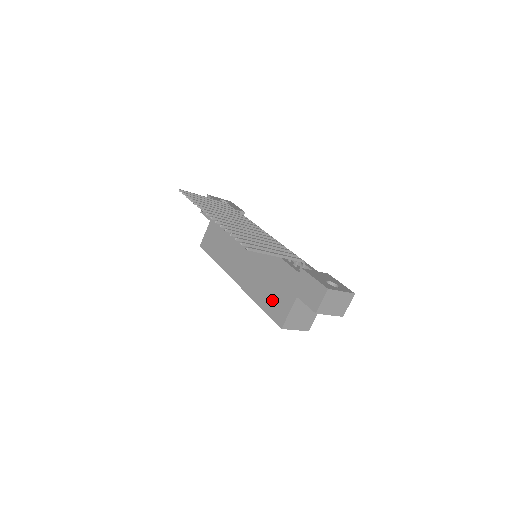
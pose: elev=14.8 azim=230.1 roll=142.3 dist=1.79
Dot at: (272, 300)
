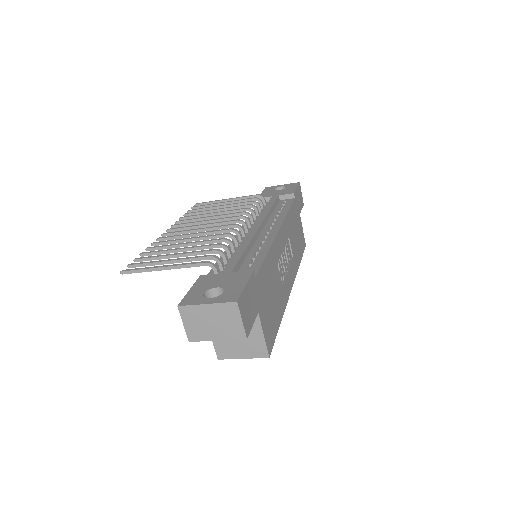
Dot at: occluded
